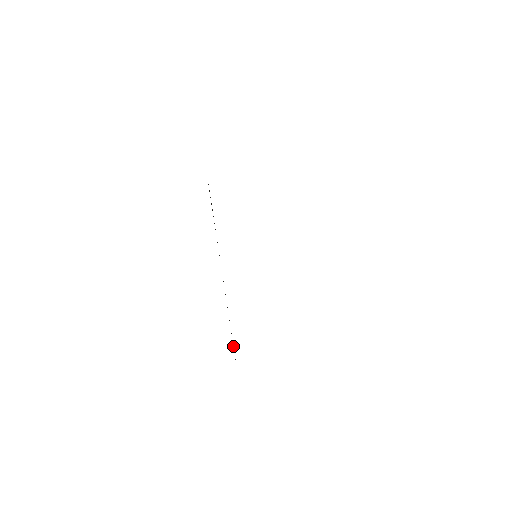
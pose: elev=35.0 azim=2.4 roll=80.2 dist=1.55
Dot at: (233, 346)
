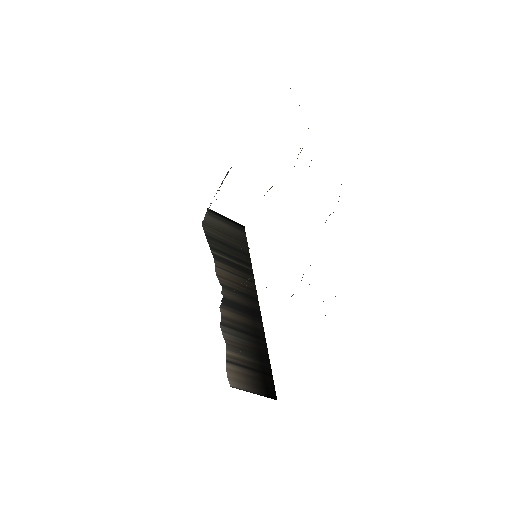
Dot at: (259, 377)
